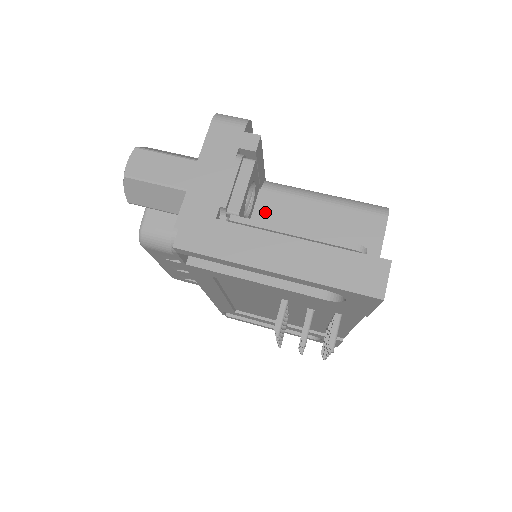
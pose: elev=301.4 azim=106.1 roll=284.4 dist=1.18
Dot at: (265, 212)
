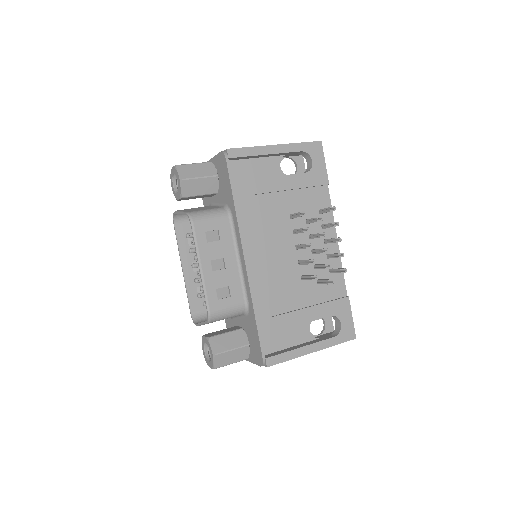
Dot at: occluded
